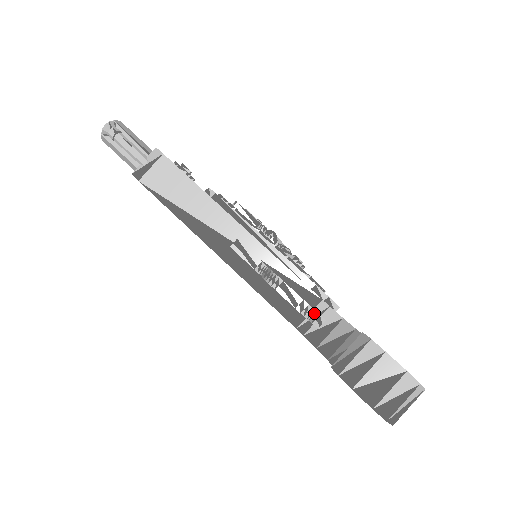
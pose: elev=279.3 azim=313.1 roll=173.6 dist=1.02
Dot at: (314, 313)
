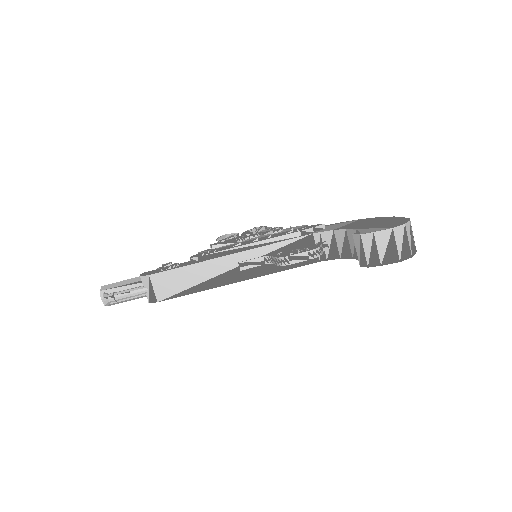
Dot at: (319, 249)
